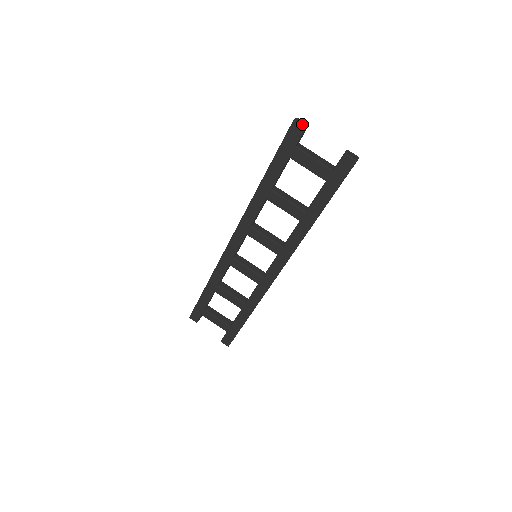
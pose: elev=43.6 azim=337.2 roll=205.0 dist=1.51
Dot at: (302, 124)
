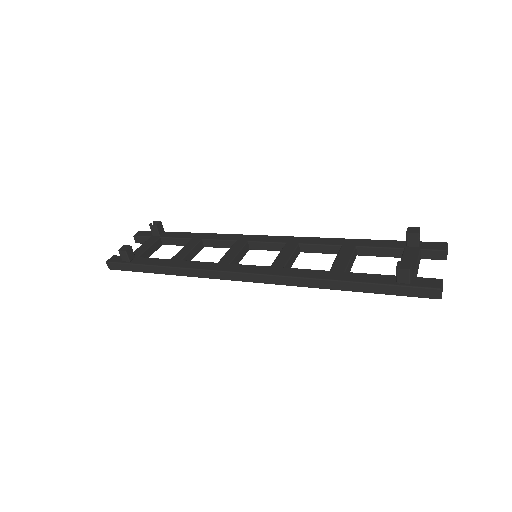
Dot at: occluded
